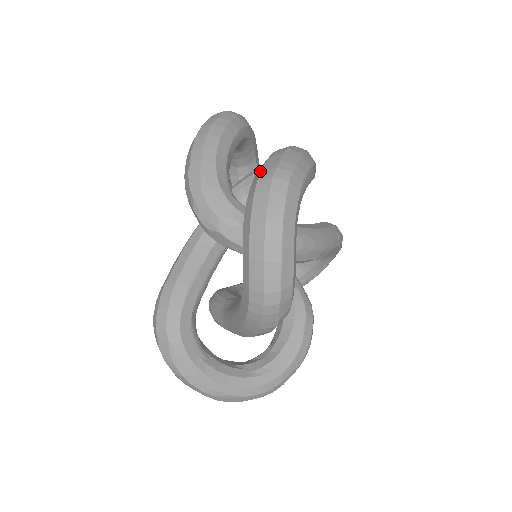
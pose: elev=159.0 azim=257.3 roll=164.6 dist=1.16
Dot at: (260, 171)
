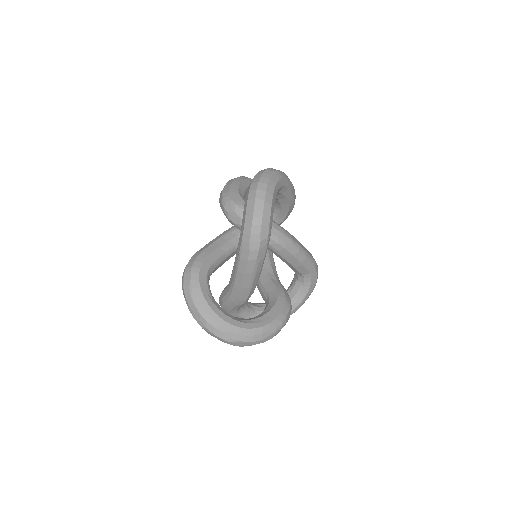
Dot at: occluded
